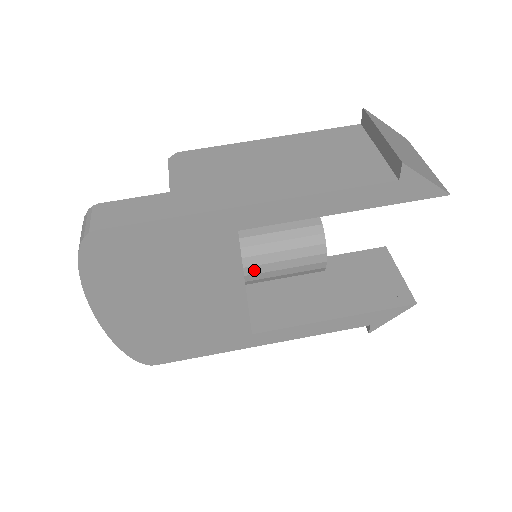
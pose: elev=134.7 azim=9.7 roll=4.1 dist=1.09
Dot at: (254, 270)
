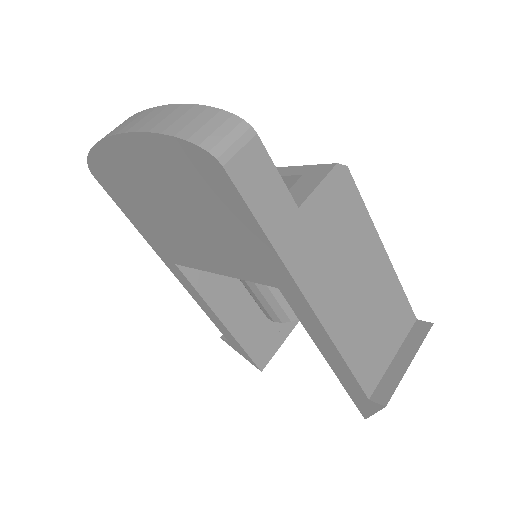
Dot at: occluded
